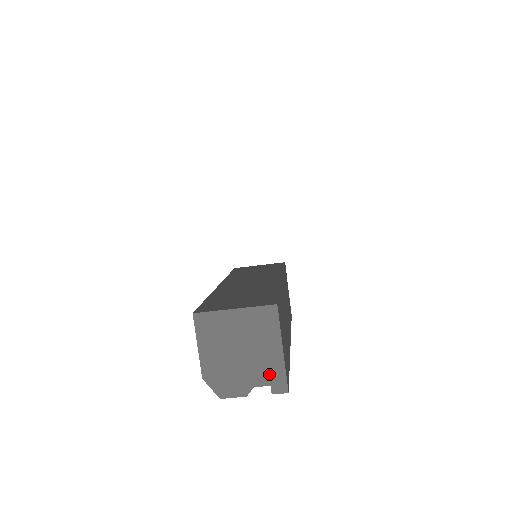
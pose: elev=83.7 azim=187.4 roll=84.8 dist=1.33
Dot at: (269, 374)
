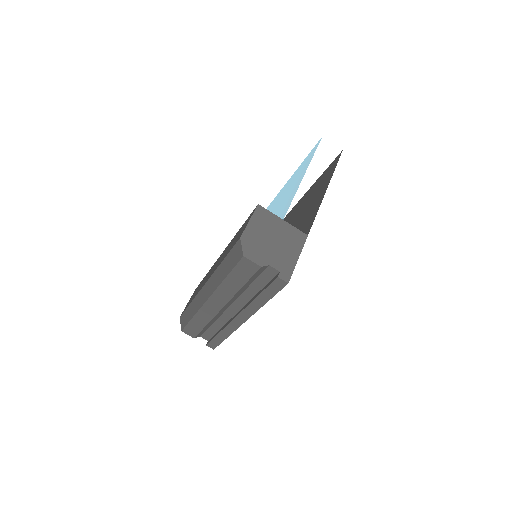
Dot at: (283, 265)
